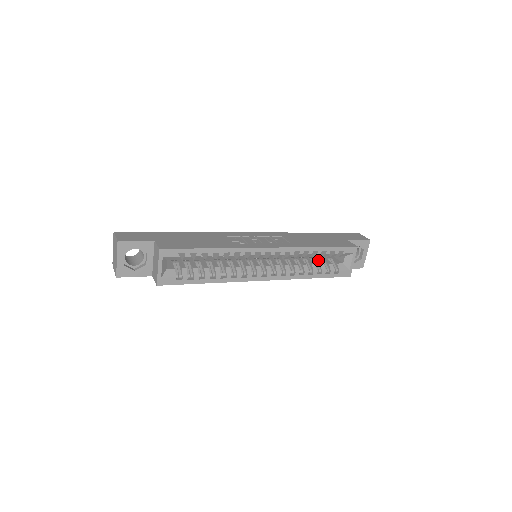
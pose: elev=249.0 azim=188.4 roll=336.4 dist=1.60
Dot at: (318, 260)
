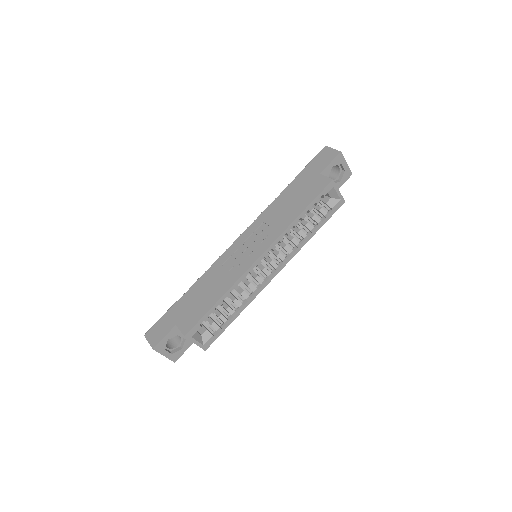
Dot at: occluded
